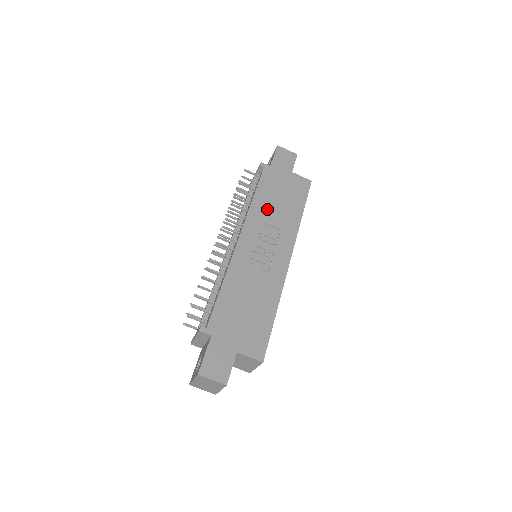
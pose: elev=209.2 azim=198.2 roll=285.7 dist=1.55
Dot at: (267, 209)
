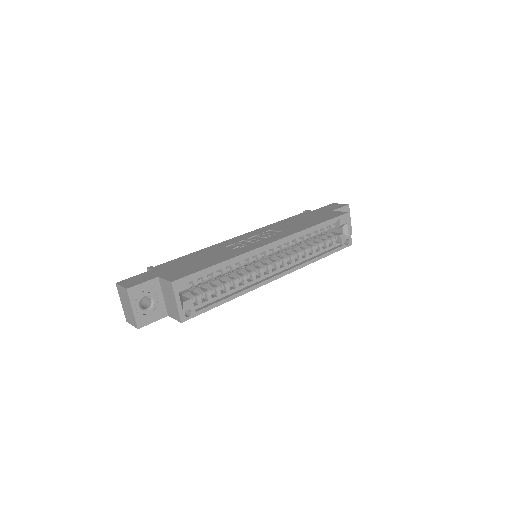
Dot at: (283, 225)
